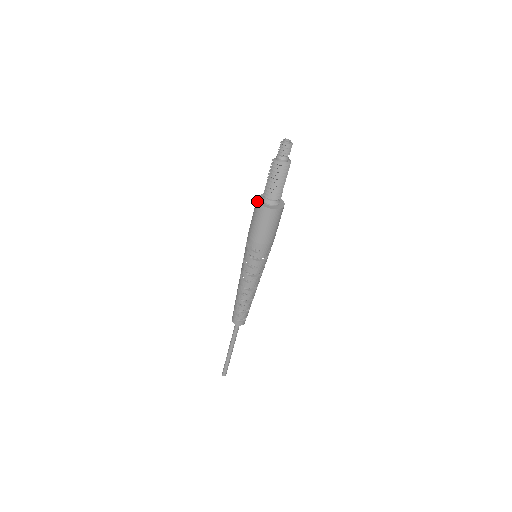
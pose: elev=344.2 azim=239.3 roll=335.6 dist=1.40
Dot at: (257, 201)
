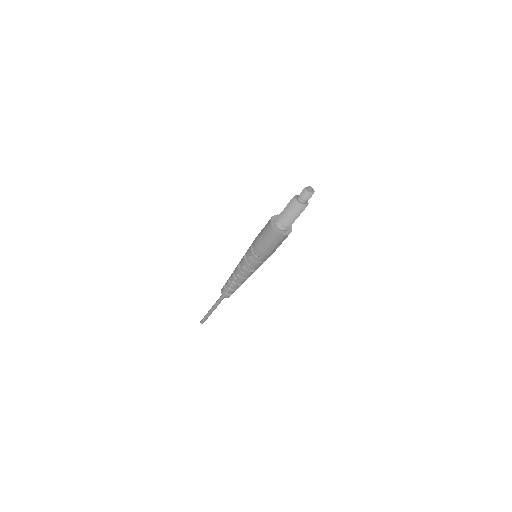
Dot at: (270, 220)
